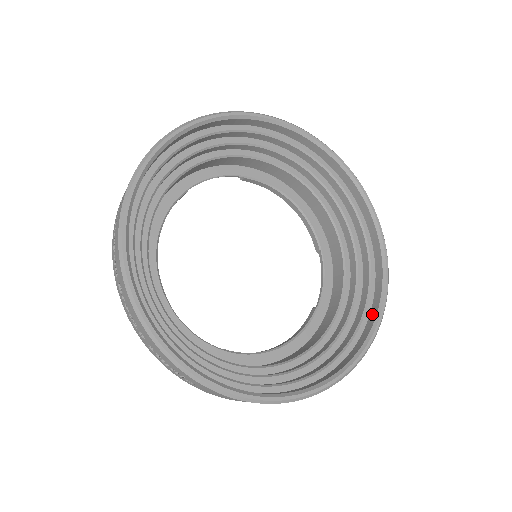
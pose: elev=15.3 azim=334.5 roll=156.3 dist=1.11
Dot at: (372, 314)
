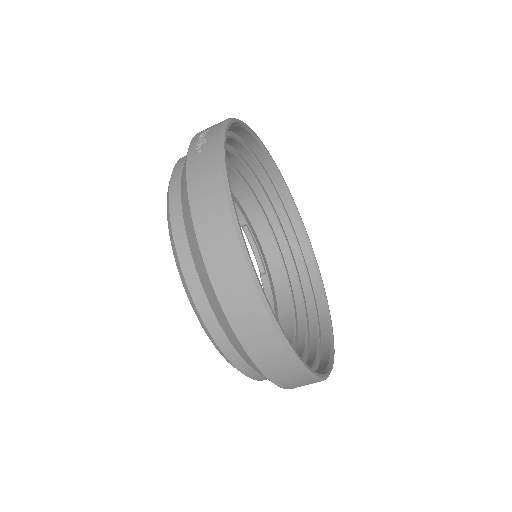
Dot at: occluded
